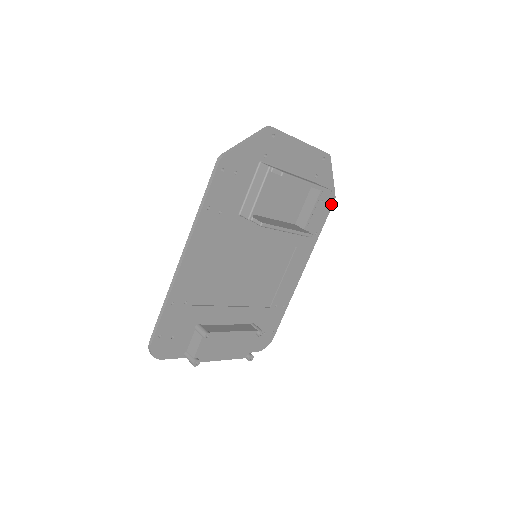
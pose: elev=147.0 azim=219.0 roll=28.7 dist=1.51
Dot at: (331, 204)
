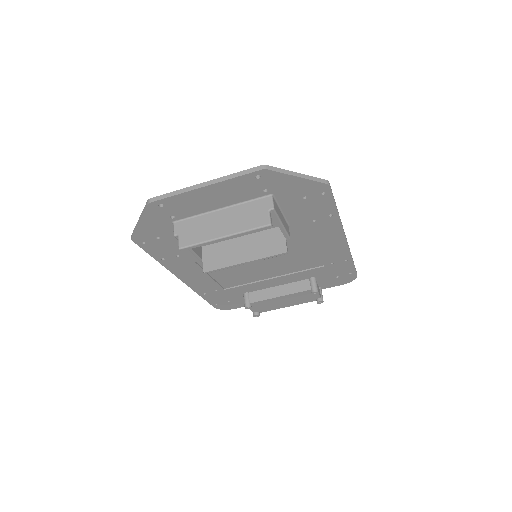
Dot at: (327, 191)
